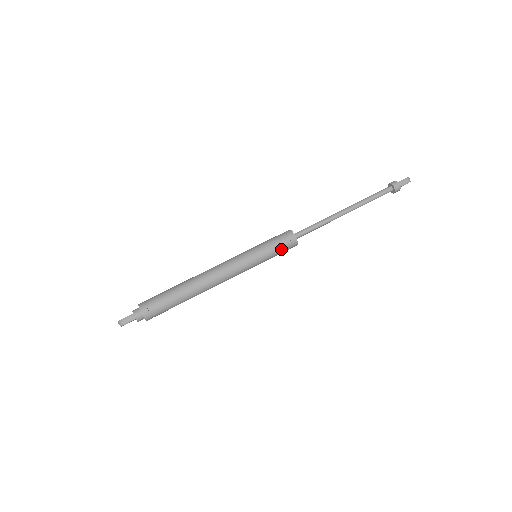
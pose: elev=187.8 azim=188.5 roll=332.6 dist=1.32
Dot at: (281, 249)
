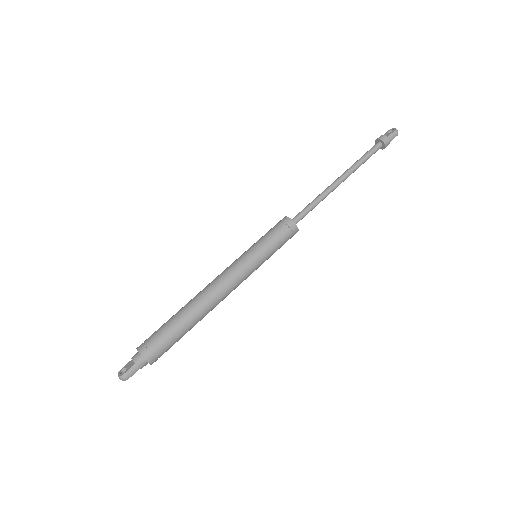
Dot at: (283, 243)
